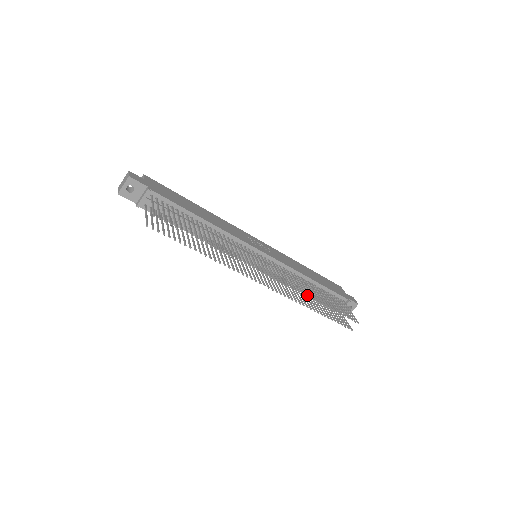
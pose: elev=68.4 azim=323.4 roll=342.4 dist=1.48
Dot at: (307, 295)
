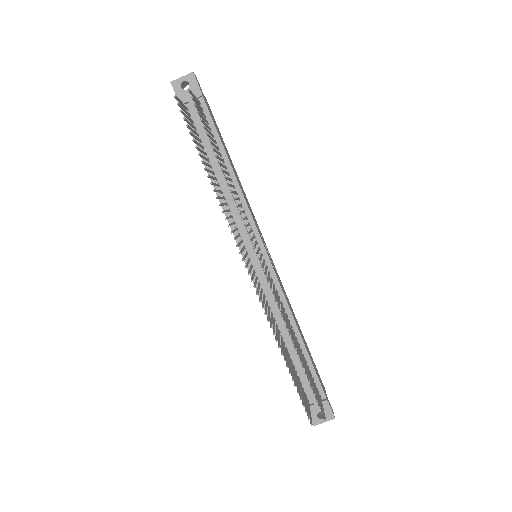
Dot at: (283, 345)
